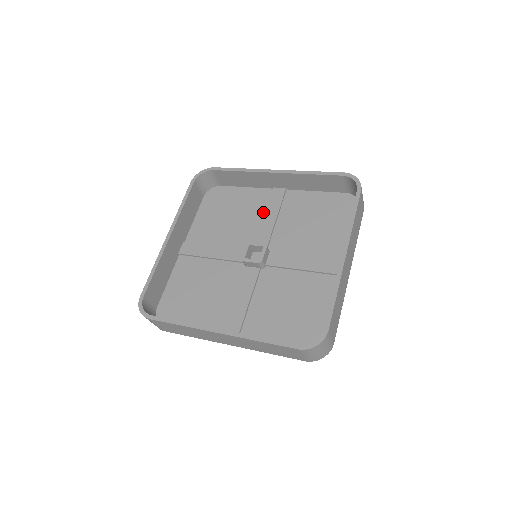
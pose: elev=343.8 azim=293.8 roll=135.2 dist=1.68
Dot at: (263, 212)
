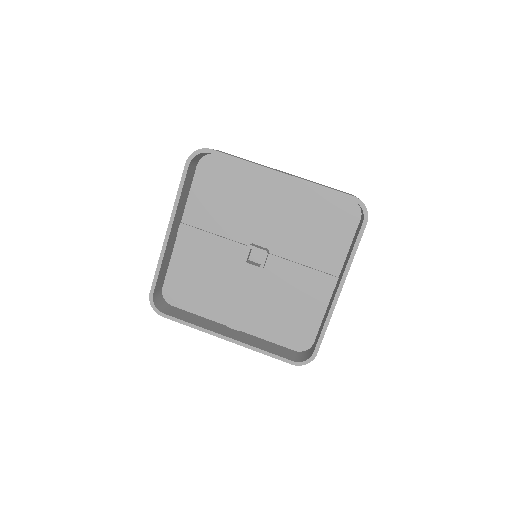
Dot at: (263, 203)
